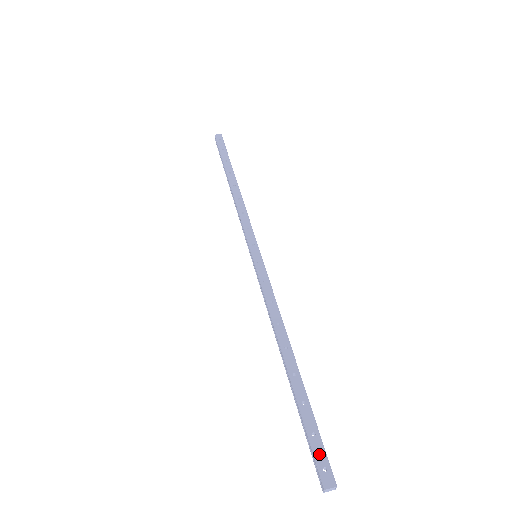
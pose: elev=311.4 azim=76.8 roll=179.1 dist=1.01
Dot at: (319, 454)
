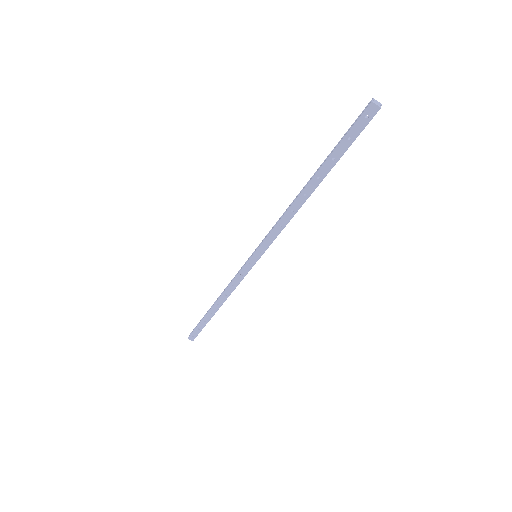
Dot at: (195, 333)
